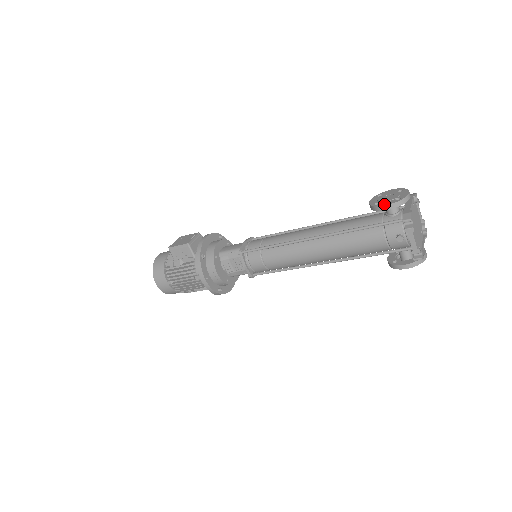
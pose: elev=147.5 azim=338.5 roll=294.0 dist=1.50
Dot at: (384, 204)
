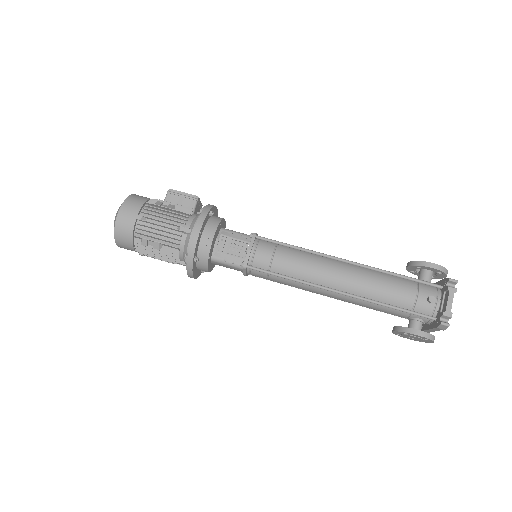
Dot at: (431, 263)
